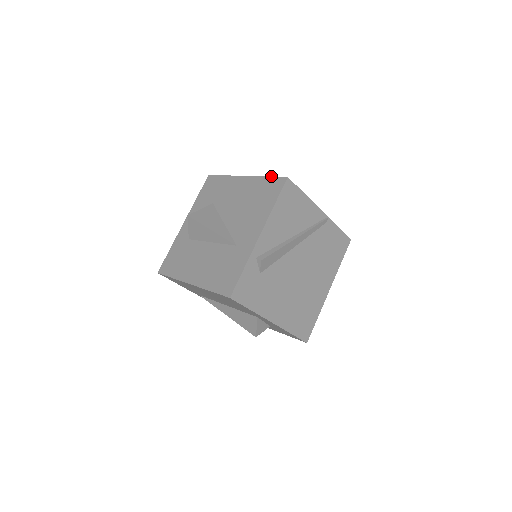
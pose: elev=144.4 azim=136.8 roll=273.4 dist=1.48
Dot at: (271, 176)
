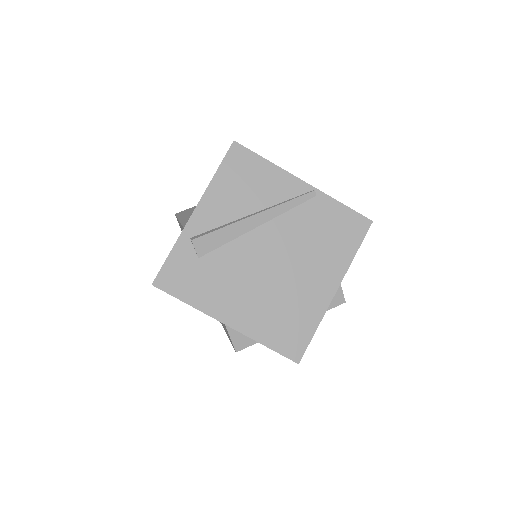
Dot at: occluded
